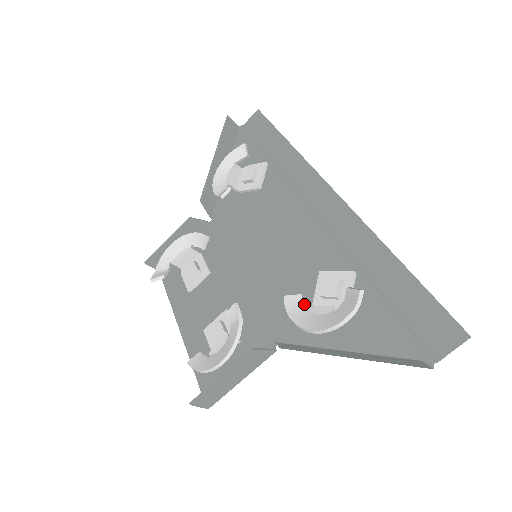
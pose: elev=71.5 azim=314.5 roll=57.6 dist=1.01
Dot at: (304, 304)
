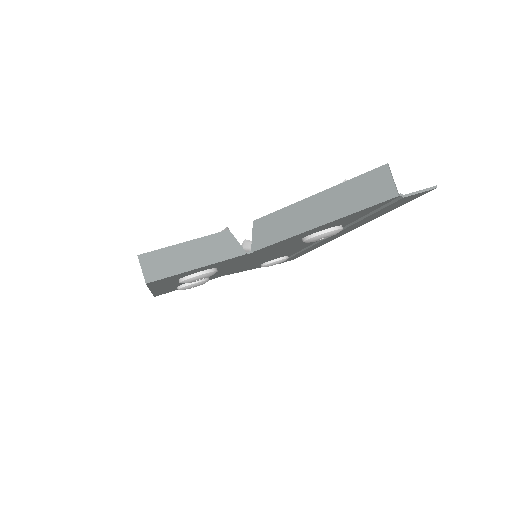
Dot at: occluded
